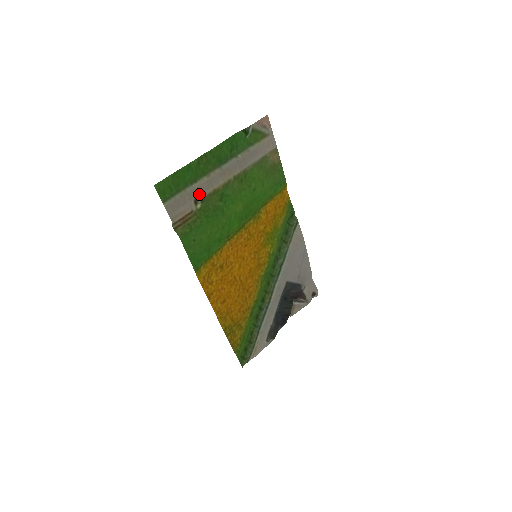
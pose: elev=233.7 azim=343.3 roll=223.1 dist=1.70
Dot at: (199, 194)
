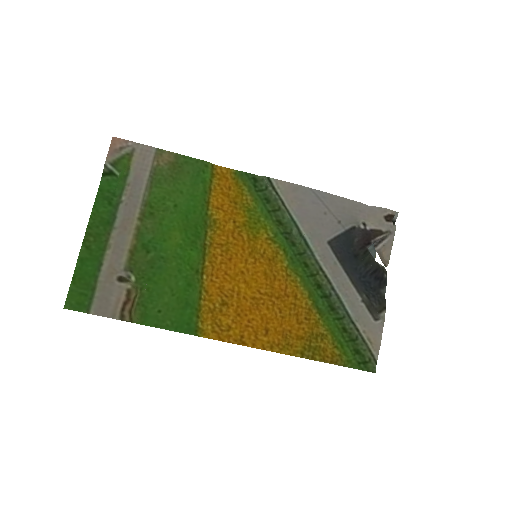
Dot at: (116, 271)
